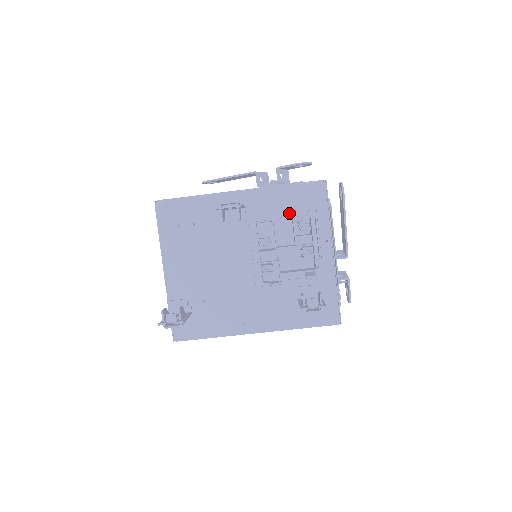
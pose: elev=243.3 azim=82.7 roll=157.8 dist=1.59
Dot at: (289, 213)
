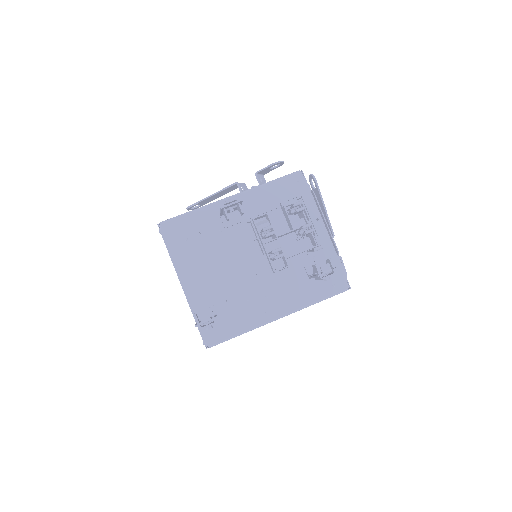
Dot at: occluded
